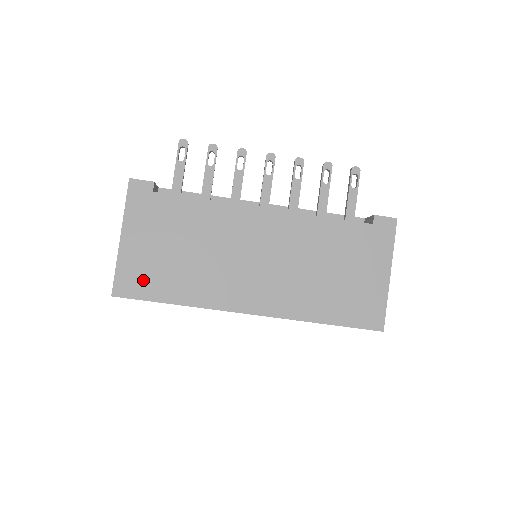
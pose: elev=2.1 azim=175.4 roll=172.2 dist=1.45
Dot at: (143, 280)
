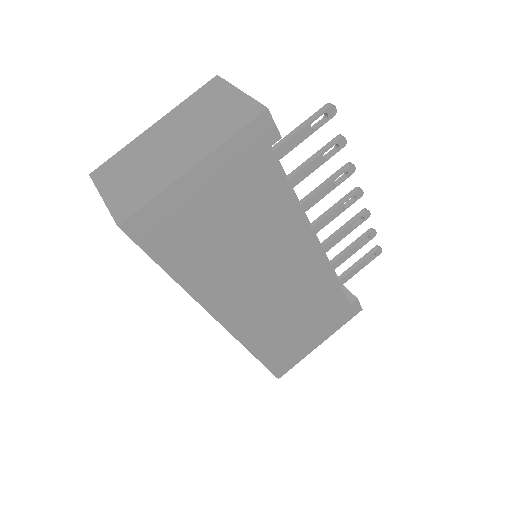
Dot at: (168, 233)
